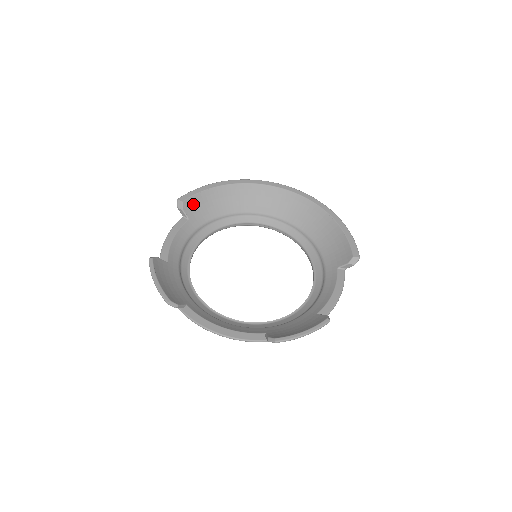
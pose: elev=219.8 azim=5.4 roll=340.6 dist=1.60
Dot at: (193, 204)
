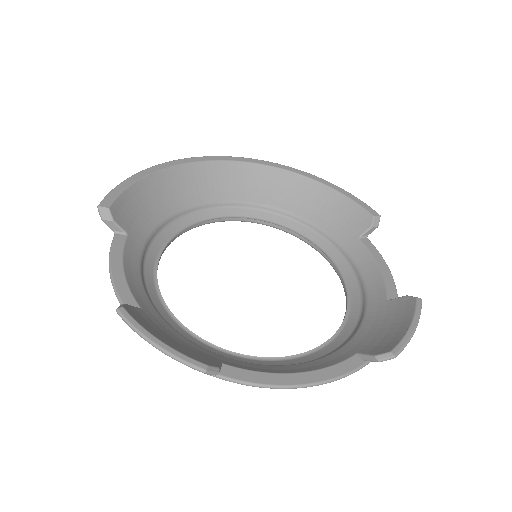
Dot at: (124, 209)
